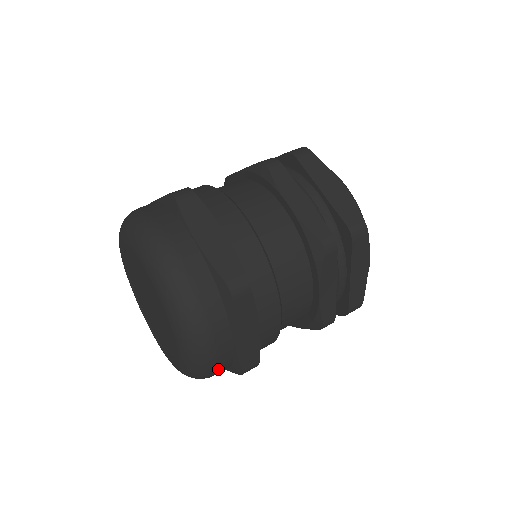
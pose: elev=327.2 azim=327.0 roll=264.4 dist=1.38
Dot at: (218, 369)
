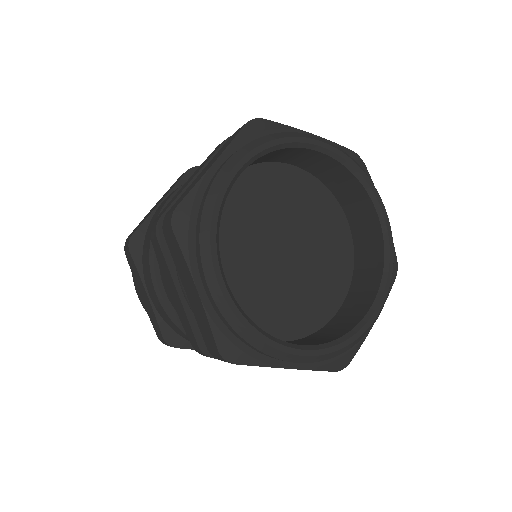
Dot at: occluded
